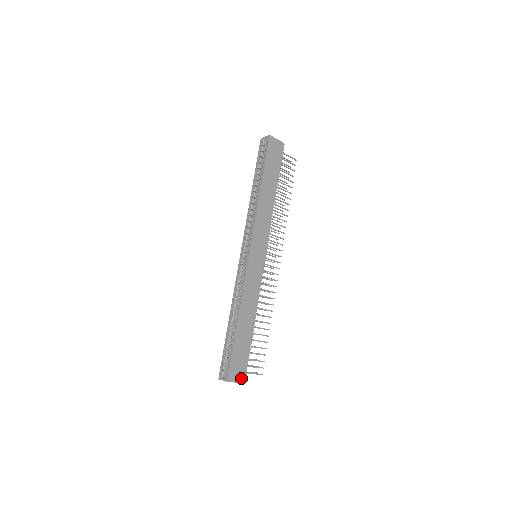
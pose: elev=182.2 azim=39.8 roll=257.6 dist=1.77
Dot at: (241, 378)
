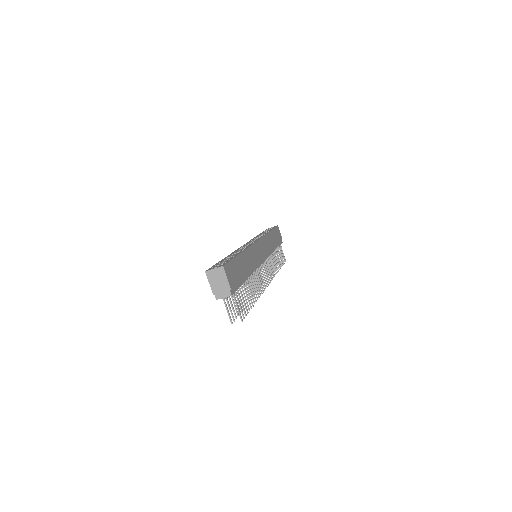
Dot at: (232, 285)
